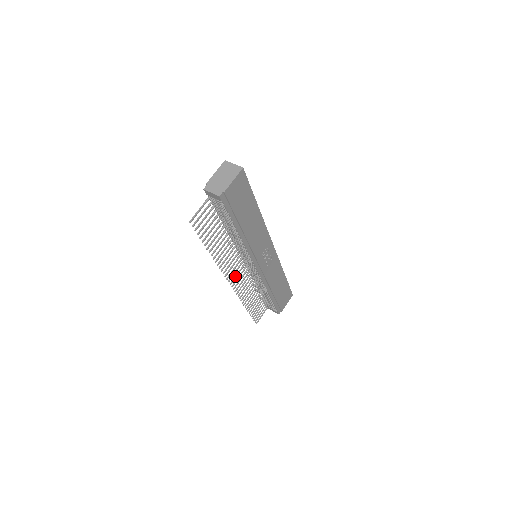
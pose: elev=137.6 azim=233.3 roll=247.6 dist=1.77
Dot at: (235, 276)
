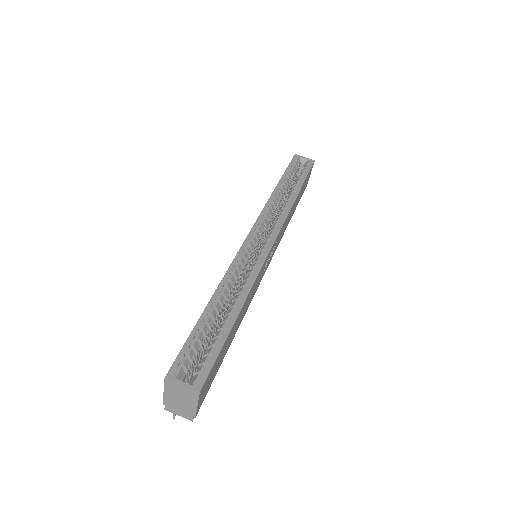
Dot at: occluded
